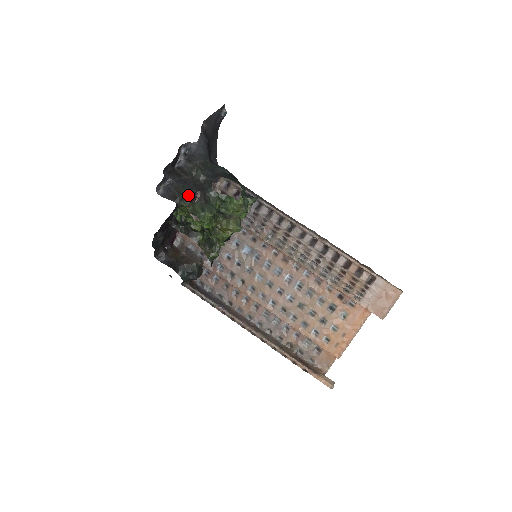
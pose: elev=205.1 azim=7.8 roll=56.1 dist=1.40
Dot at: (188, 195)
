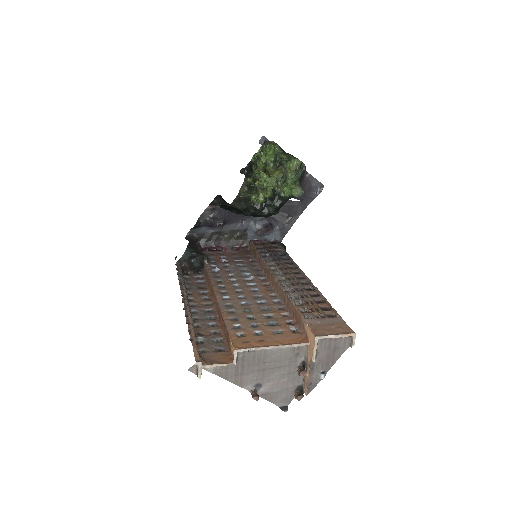
Dot at: (249, 228)
